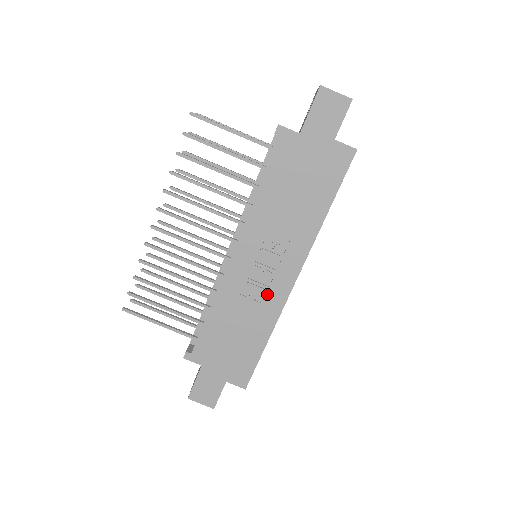
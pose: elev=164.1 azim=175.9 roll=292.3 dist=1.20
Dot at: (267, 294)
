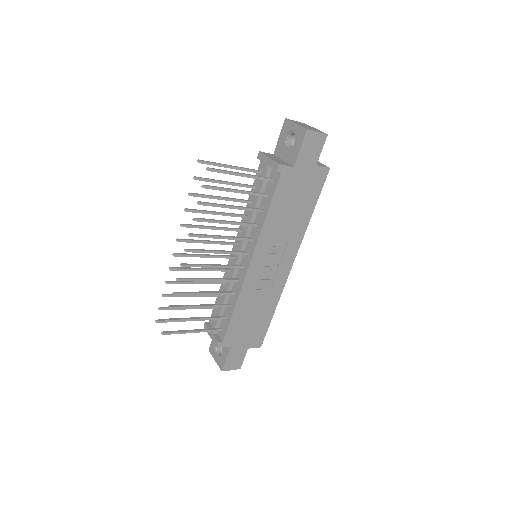
Dot at: (274, 282)
